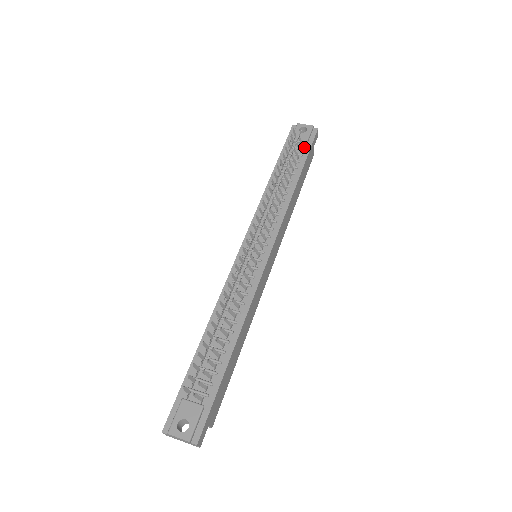
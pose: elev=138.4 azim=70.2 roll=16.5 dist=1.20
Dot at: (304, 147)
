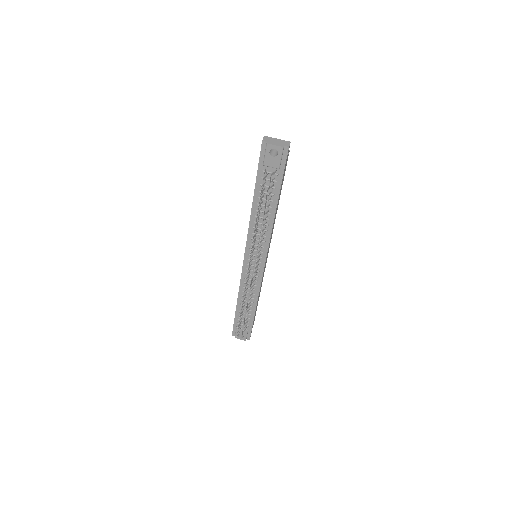
Dot at: (277, 171)
